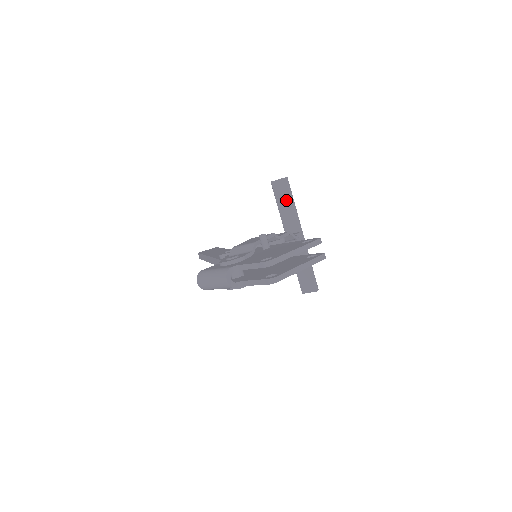
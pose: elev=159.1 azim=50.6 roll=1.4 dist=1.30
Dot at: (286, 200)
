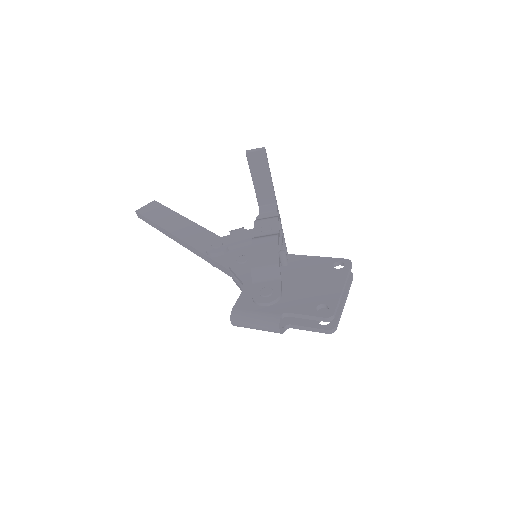
Dot at: (263, 172)
